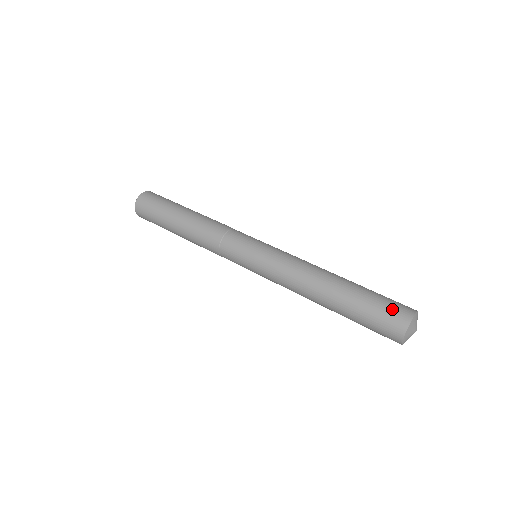
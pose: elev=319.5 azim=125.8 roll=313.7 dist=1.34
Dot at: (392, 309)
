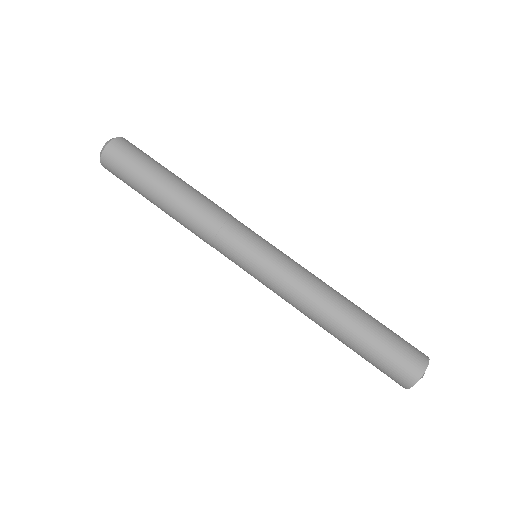
Dot at: (399, 367)
